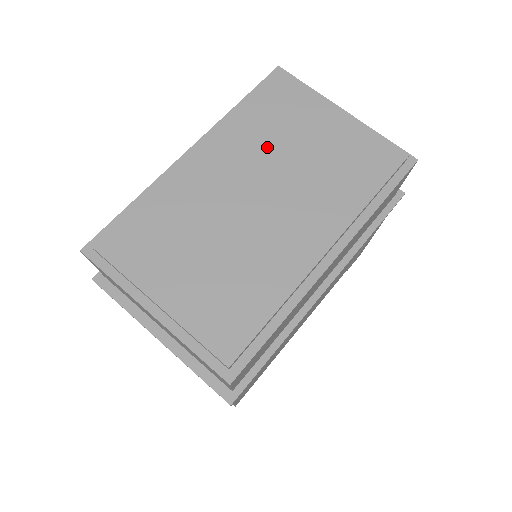
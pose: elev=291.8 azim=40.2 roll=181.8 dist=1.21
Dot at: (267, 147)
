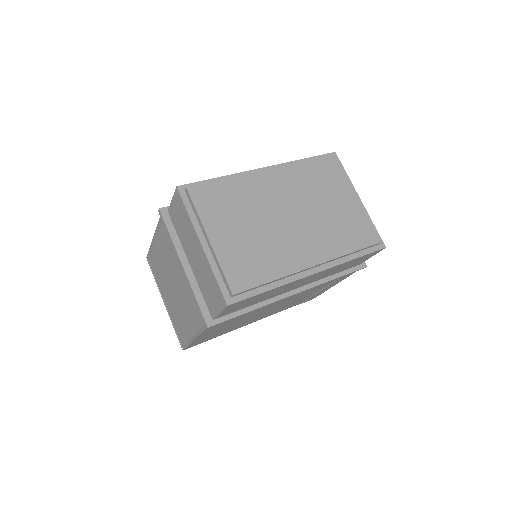
Dot at: (309, 192)
